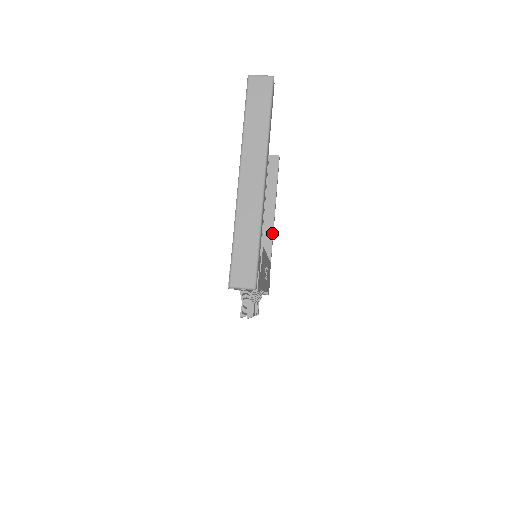
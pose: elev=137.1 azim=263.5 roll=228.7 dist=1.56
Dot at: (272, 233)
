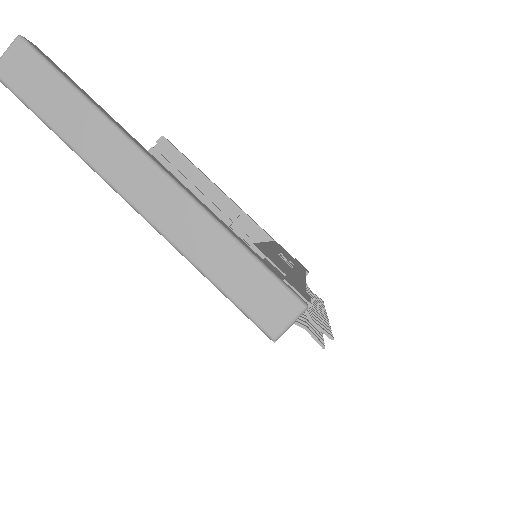
Dot at: (243, 213)
